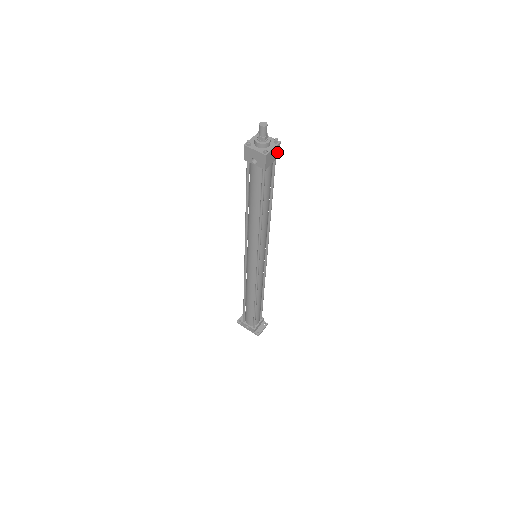
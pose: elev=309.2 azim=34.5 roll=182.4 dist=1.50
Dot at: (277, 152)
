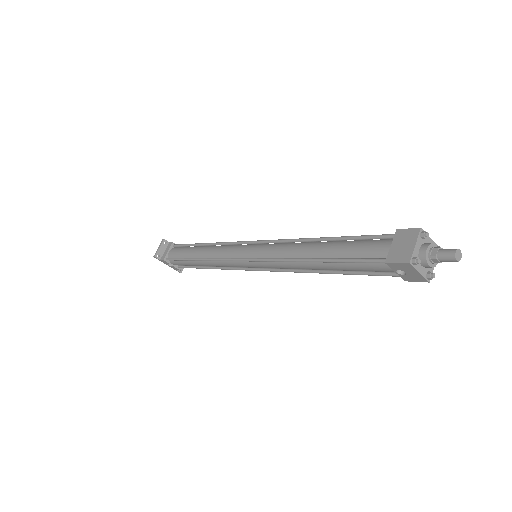
Dot at: occluded
